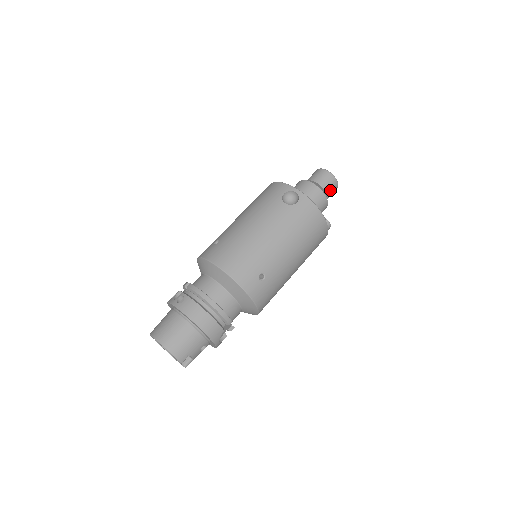
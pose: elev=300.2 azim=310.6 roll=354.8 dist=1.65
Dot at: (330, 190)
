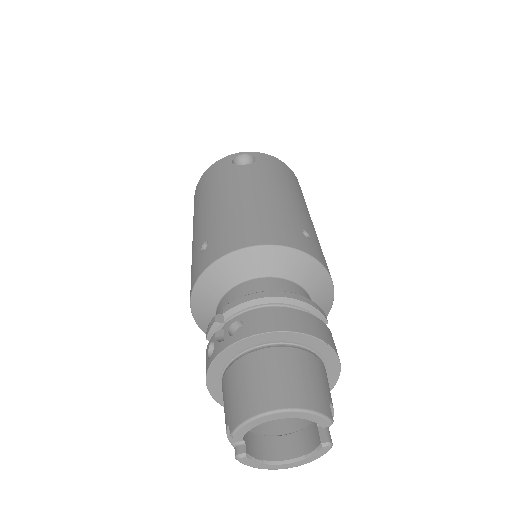
Dot at: occluded
